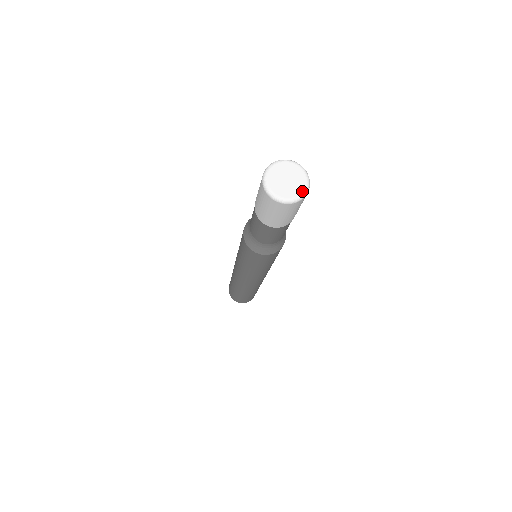
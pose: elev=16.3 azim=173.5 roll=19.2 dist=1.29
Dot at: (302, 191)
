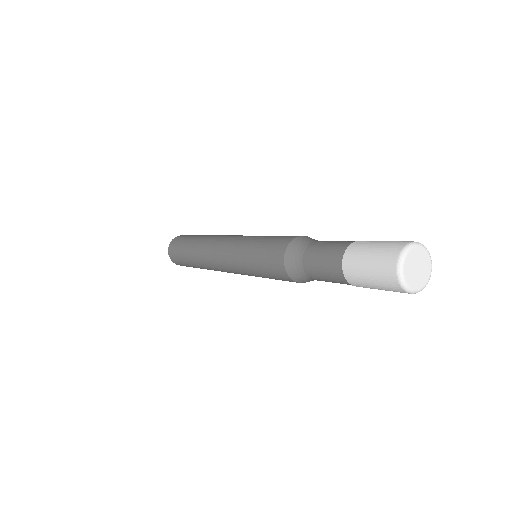
Dot at: (423, 286)
